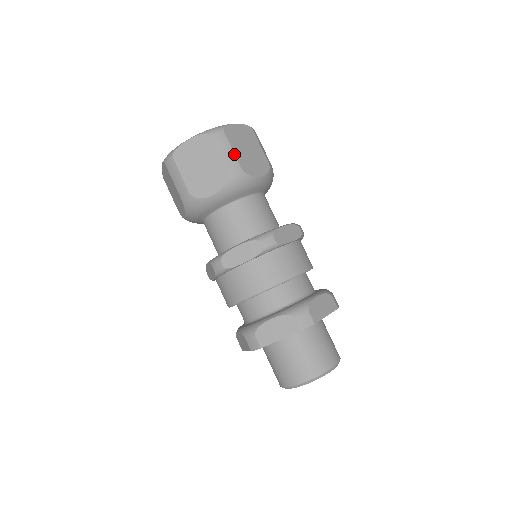
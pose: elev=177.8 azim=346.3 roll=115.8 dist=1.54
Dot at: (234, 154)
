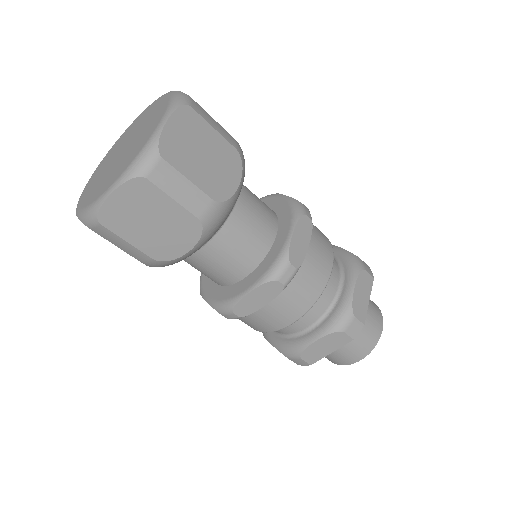
Dot at: (220, 125)
